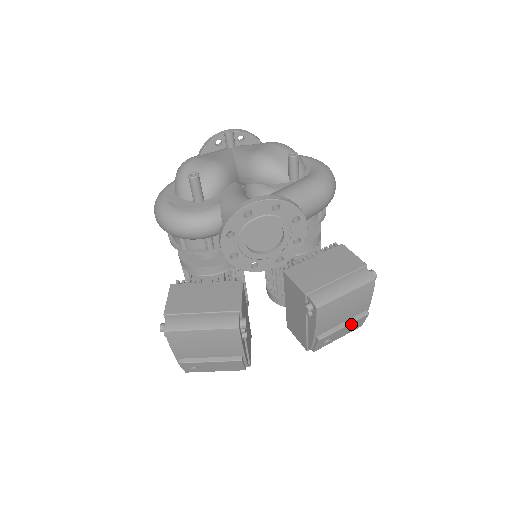
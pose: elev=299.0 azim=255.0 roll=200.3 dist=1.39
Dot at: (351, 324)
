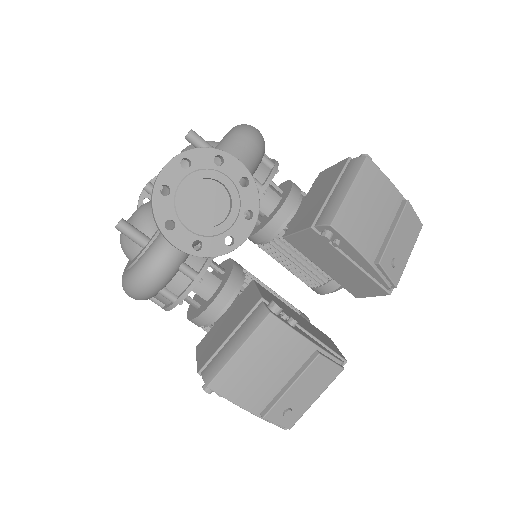
Dot at: (400, 224)
